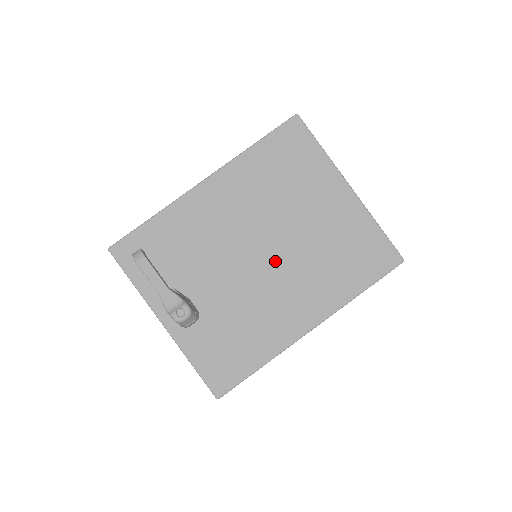
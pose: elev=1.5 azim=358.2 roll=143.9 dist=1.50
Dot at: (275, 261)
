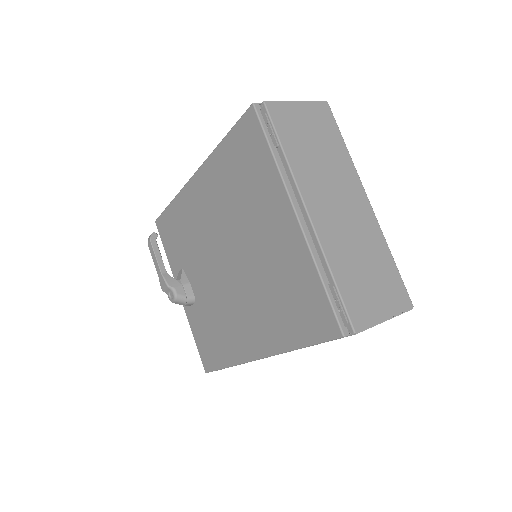
Dot at: (235, 276)
